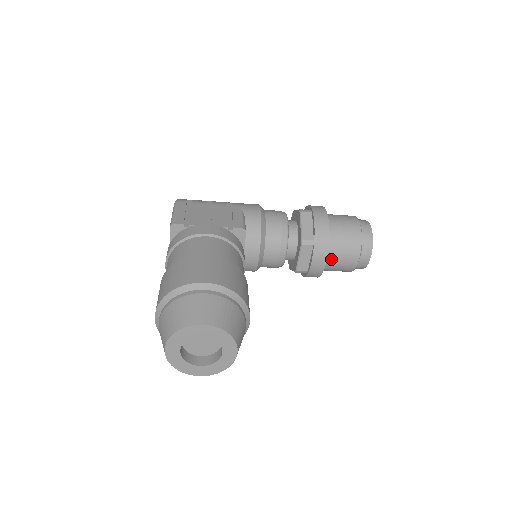
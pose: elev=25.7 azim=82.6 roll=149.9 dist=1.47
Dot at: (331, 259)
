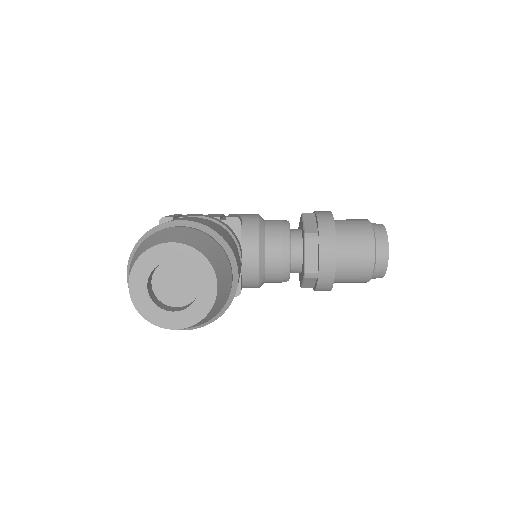
Dot at: (342, 256)
